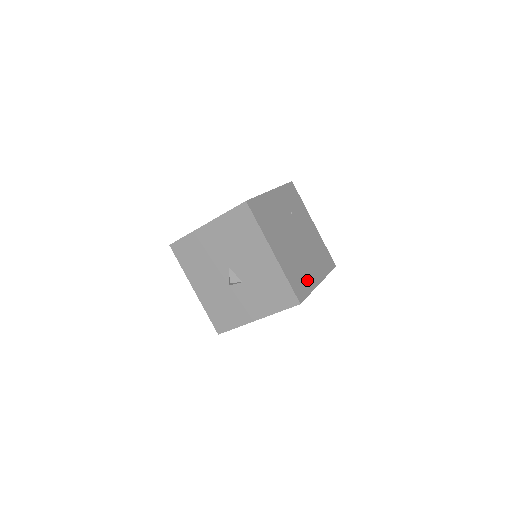
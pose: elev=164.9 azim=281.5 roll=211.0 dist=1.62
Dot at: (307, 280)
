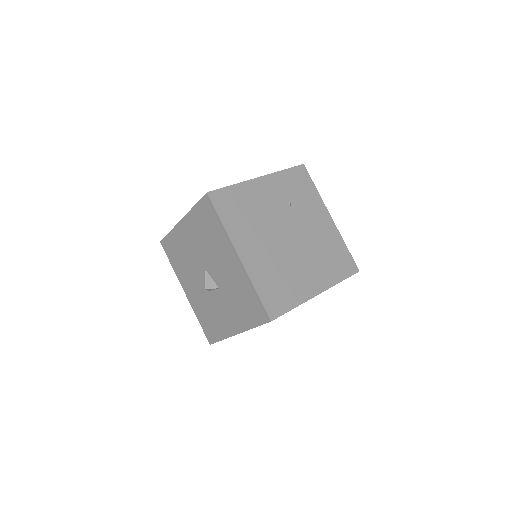
Dot at: (294, 290)
